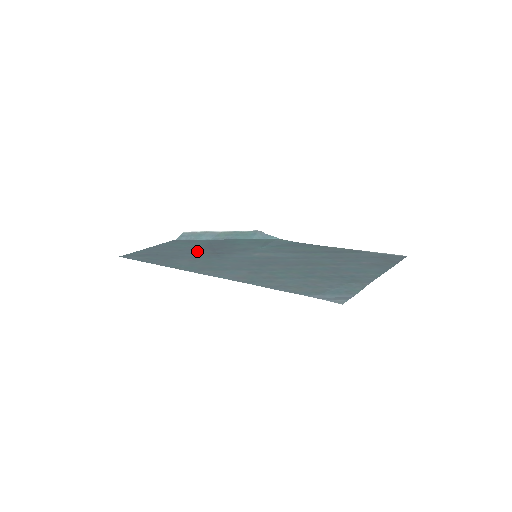
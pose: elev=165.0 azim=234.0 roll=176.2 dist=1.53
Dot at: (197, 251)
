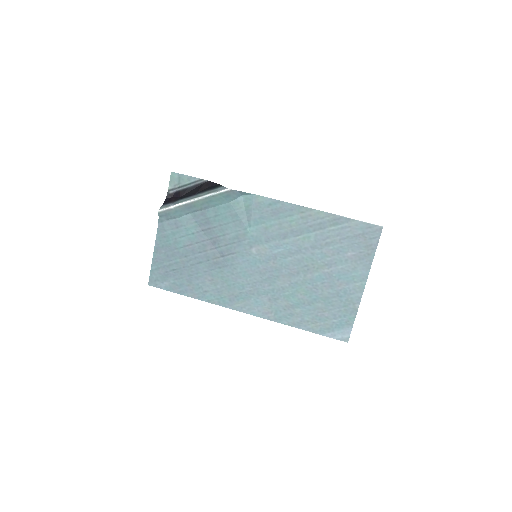
Dot at: (201, 255)
